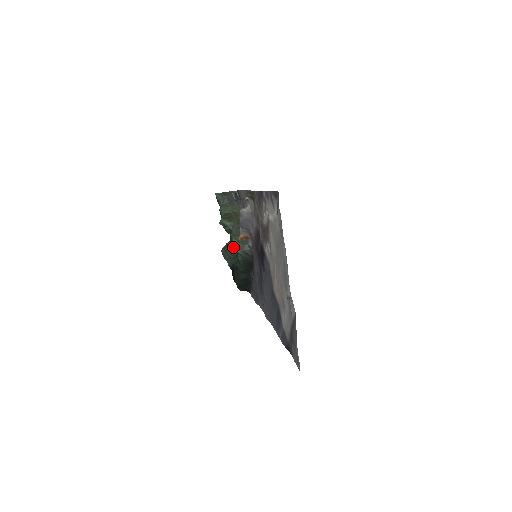
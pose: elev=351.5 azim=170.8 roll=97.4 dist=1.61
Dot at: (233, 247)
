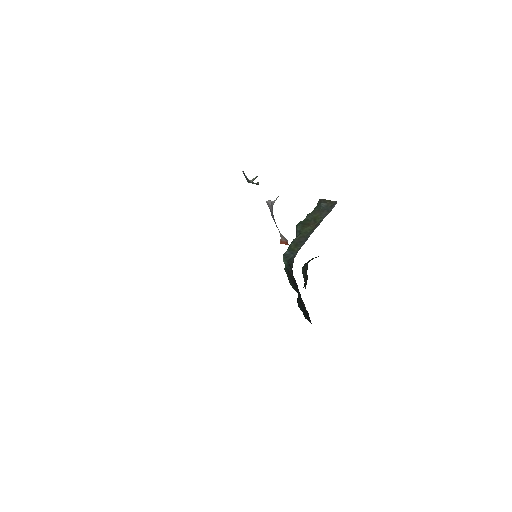
Dot at: occluded
